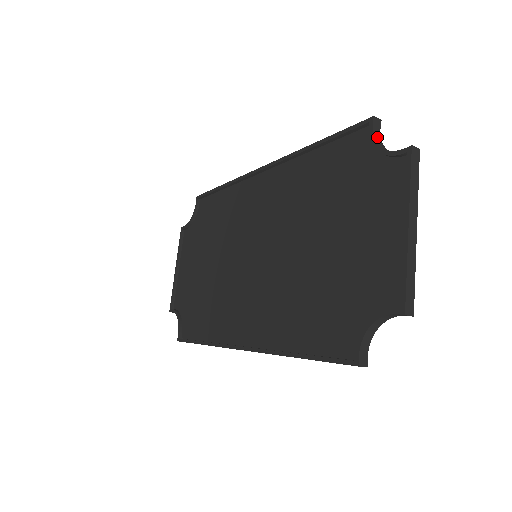
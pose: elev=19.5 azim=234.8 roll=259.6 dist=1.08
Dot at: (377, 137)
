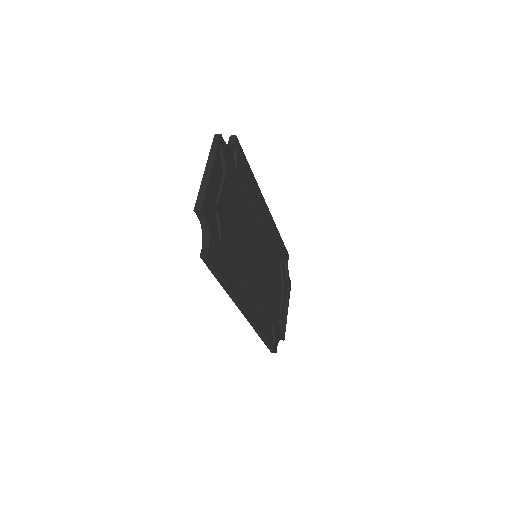
Dot at: (229, 144)
